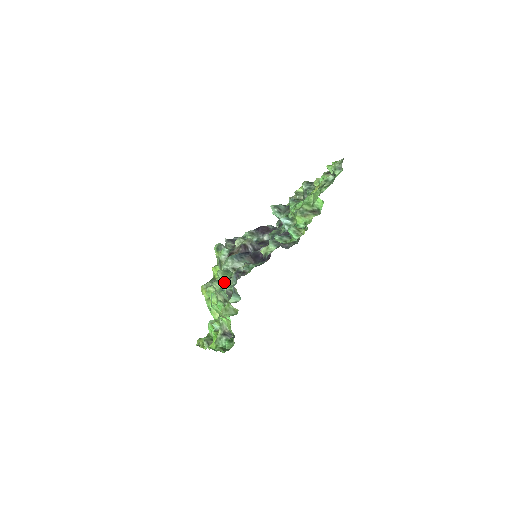
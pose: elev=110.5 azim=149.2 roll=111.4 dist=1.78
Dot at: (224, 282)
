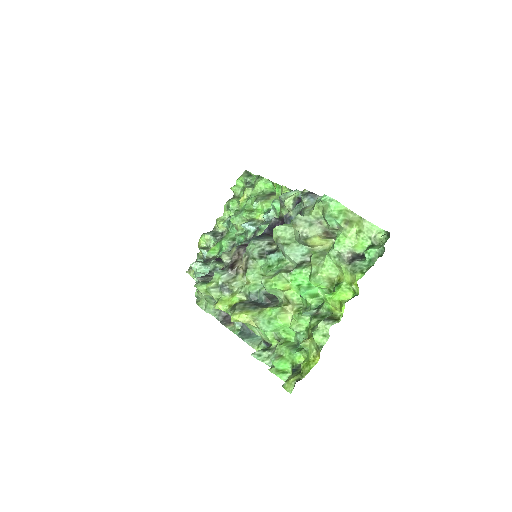
Dot at: (304, 210)
